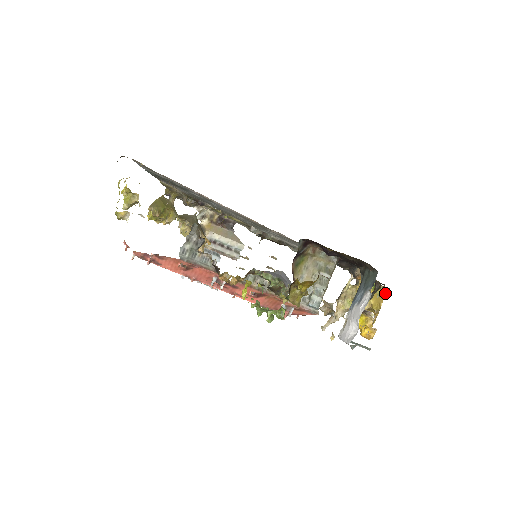
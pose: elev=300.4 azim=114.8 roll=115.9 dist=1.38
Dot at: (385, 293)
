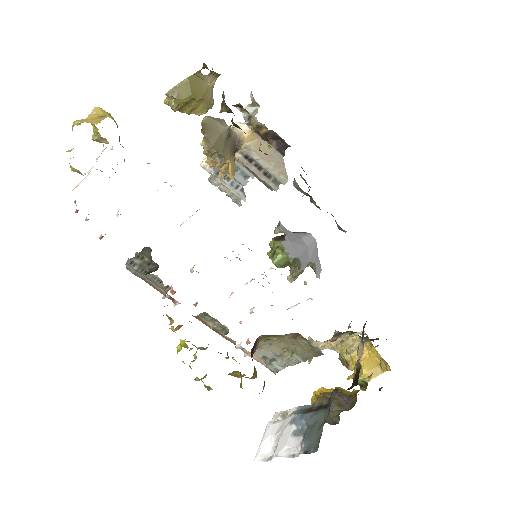
Dot at: (387, 370)
